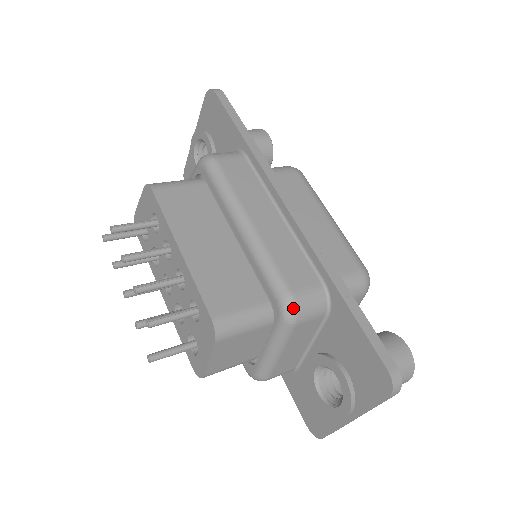
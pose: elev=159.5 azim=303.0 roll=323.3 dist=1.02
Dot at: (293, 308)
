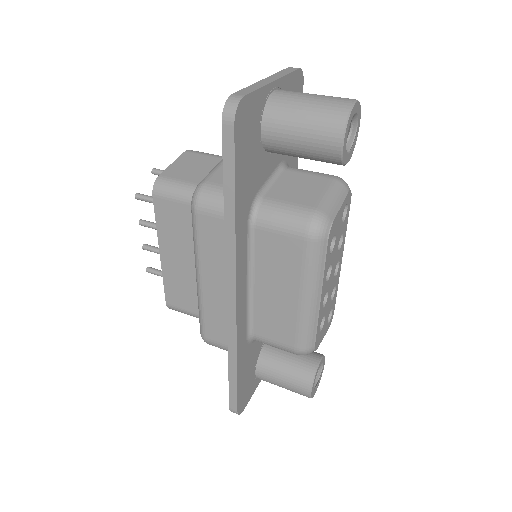
Dot at: occluded
